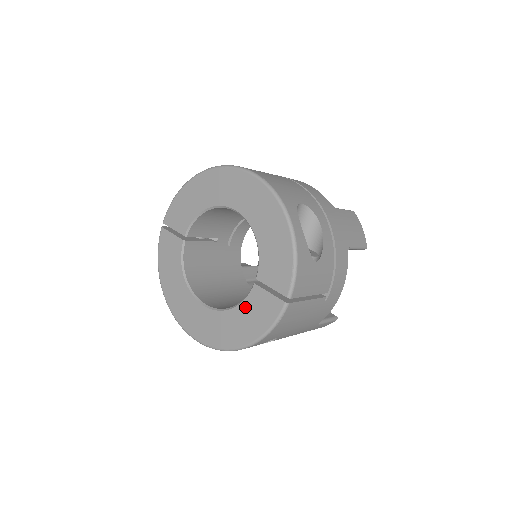
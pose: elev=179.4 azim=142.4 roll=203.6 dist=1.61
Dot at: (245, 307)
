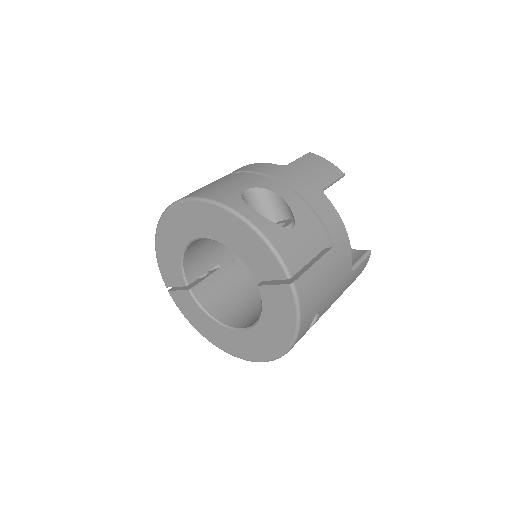
Dot at: (267, 310)
